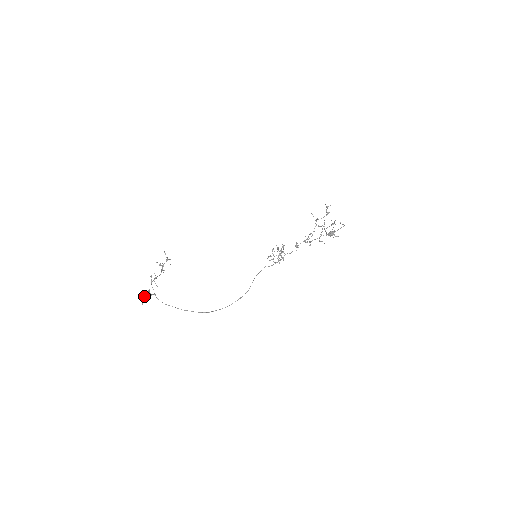
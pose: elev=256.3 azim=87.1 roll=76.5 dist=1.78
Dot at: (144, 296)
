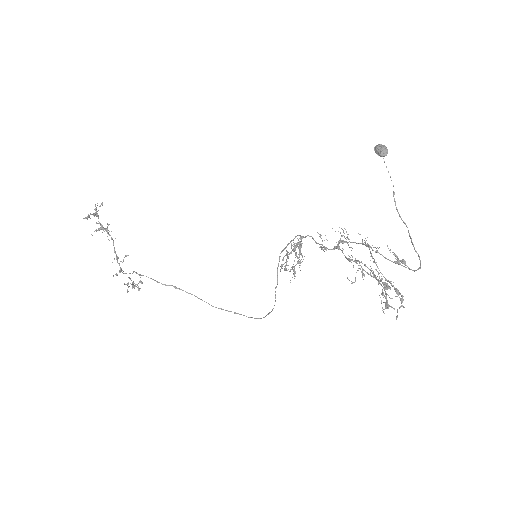
Dot at: occluded
